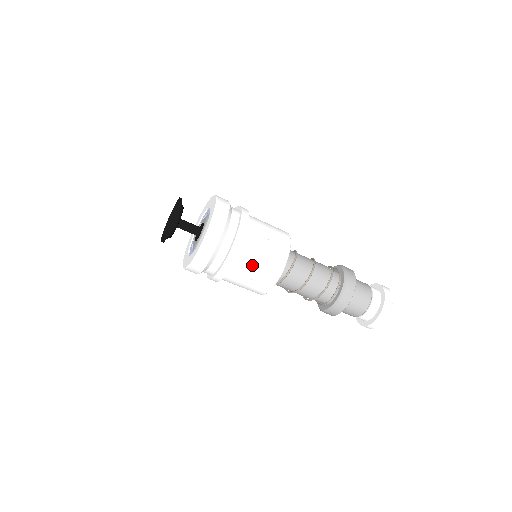
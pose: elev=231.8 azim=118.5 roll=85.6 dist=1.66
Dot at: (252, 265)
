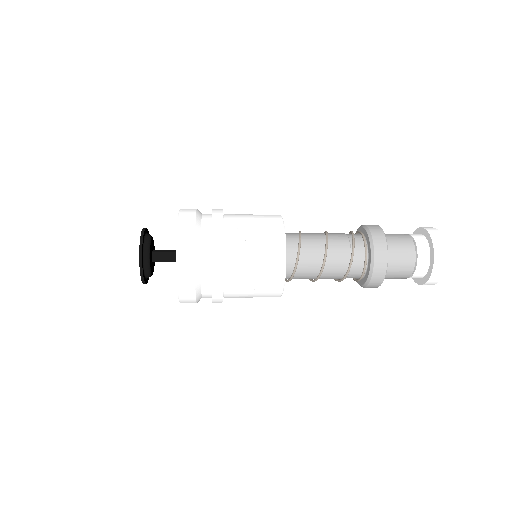
Dot at: (246, 274)
